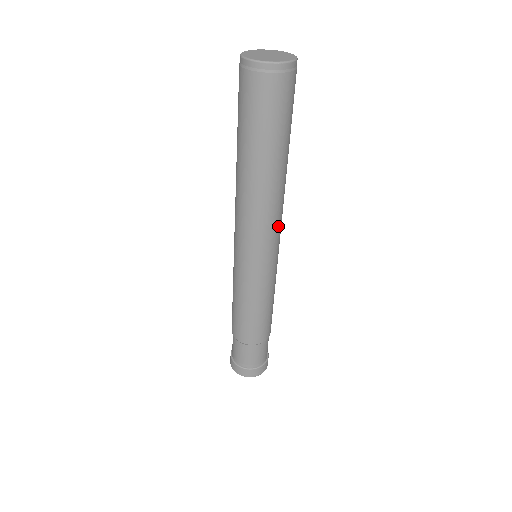
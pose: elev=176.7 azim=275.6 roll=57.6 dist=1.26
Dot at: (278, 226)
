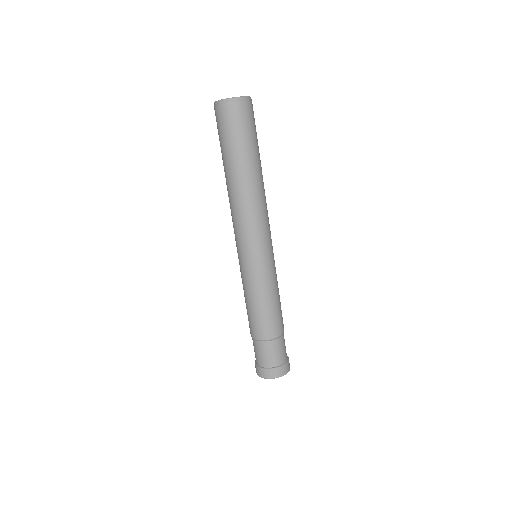
Dot at: (268, 219)
